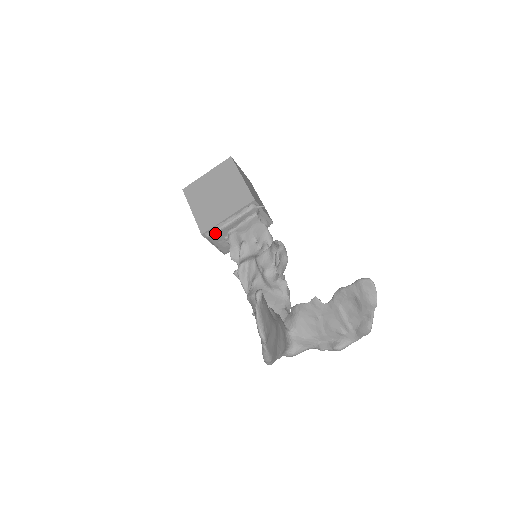
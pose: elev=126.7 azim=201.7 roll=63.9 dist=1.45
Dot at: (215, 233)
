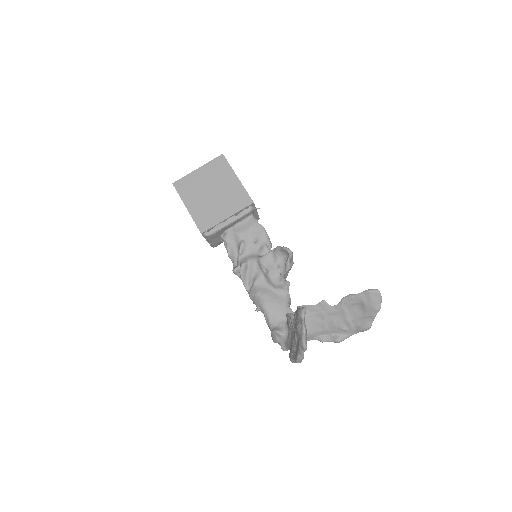
Dot at: (215, 233)
